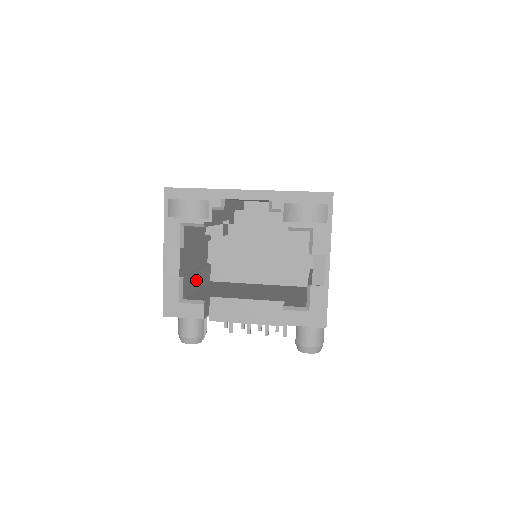
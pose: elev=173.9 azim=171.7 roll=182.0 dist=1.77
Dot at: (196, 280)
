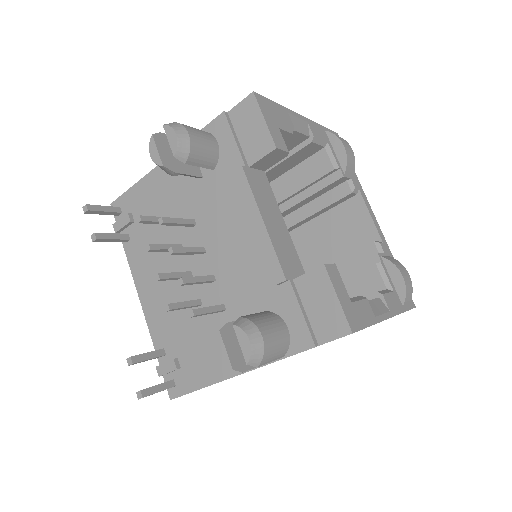
Dot at: occluded
